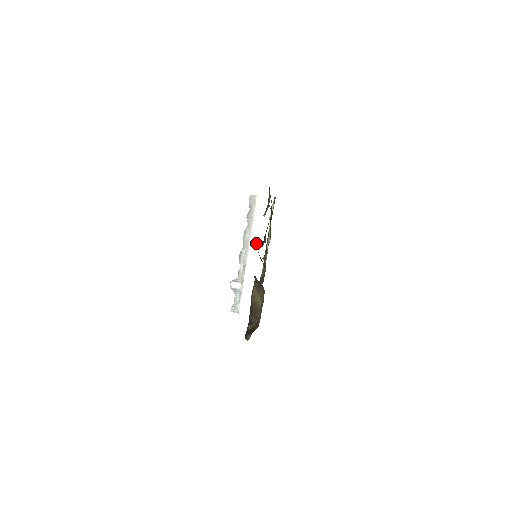
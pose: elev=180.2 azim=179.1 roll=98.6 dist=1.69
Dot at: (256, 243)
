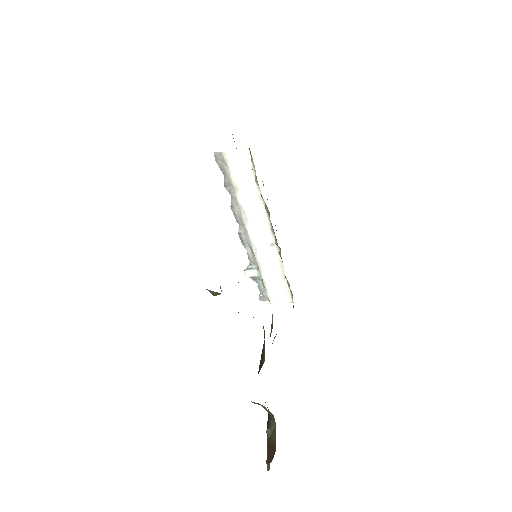
Dot at: (253, 218)
